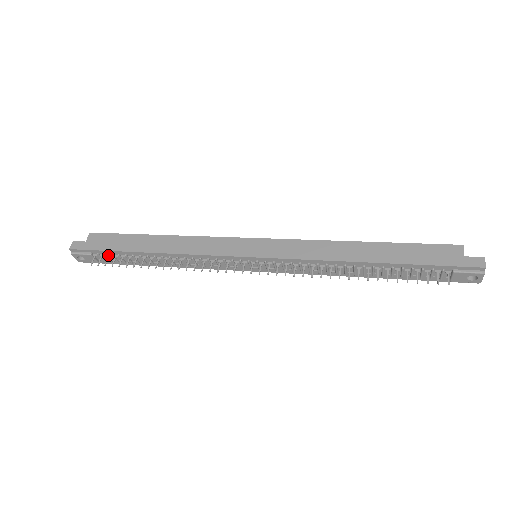
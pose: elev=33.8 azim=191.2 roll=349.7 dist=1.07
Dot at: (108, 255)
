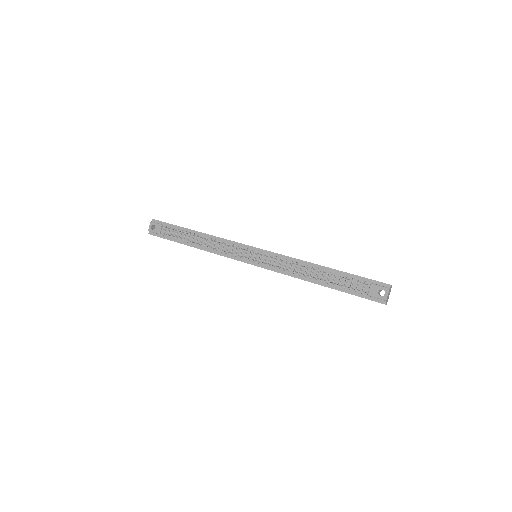
Dot at: (171, 229)
